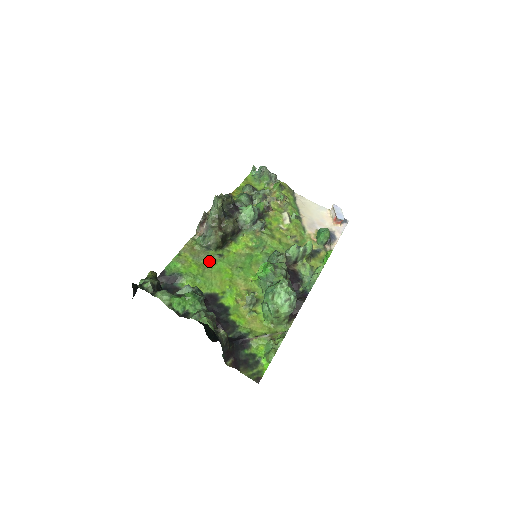
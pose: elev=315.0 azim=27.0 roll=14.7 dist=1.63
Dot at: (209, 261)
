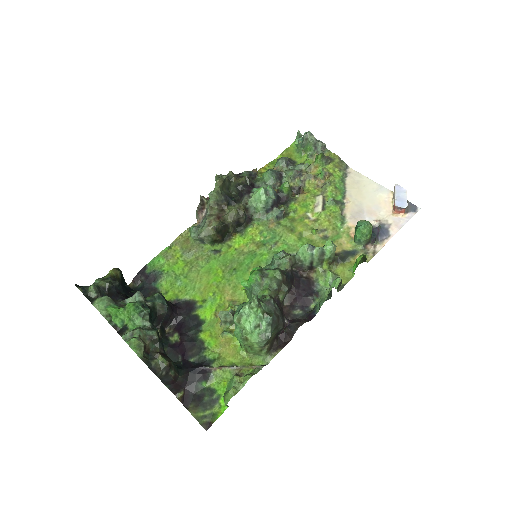
Dot at: (200, 258)
